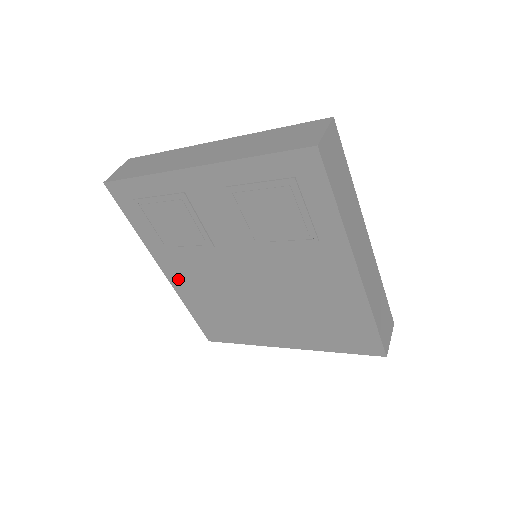
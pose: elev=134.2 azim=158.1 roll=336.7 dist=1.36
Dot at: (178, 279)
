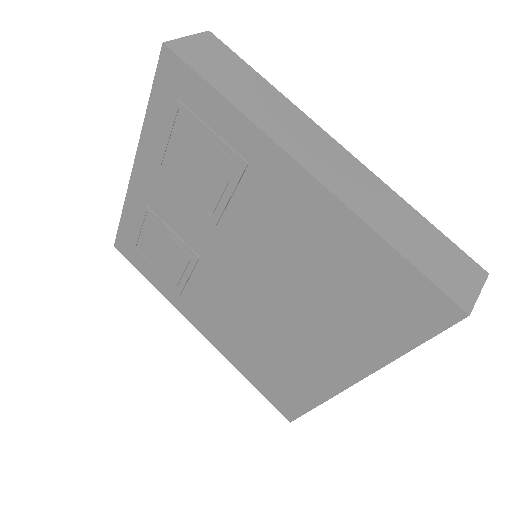
Dot at: (211, 332)
